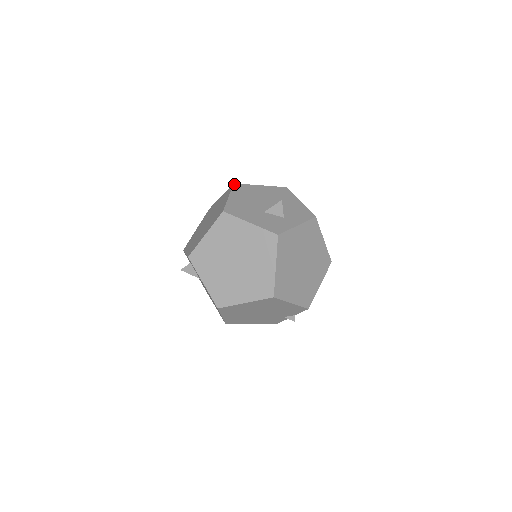
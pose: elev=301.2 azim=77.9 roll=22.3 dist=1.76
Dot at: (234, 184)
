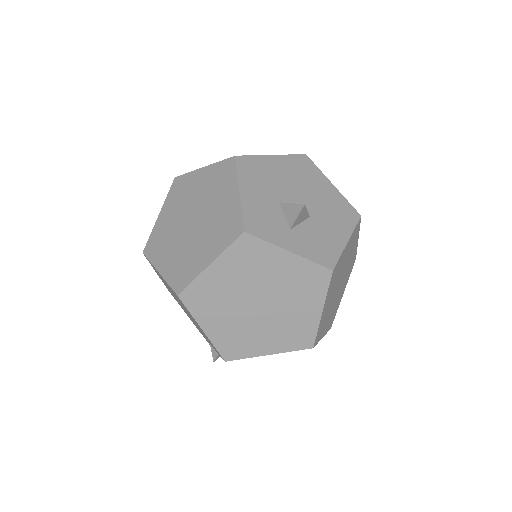
Dot at: (304, 154)
